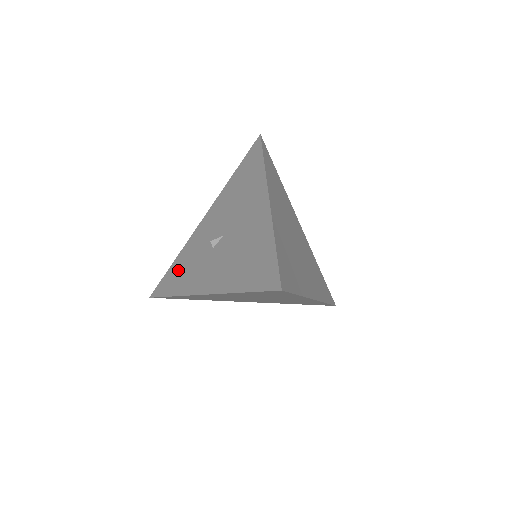
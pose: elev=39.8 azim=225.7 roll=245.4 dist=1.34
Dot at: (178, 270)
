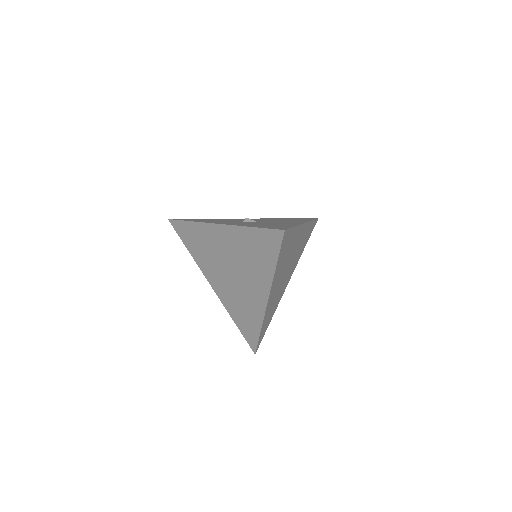
Dot at: occluded
